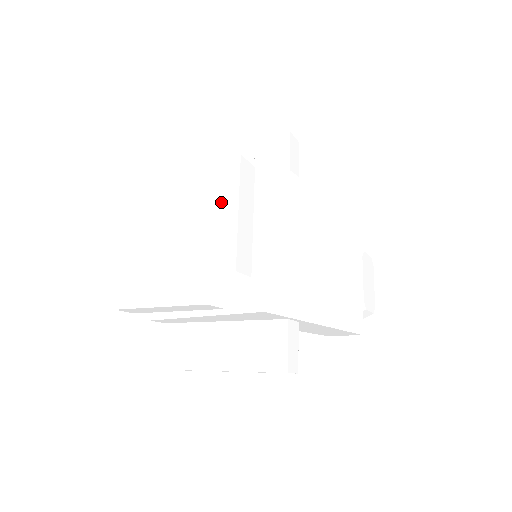
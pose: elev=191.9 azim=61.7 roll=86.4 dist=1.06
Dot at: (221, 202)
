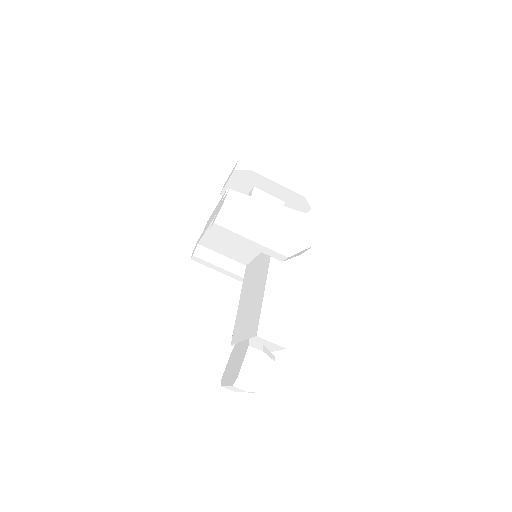
Dot at: occluded
